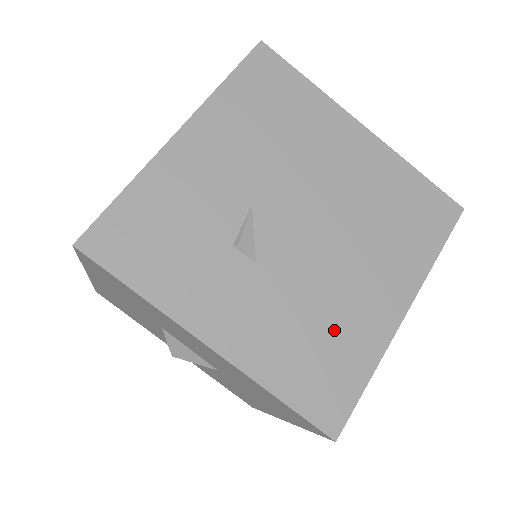
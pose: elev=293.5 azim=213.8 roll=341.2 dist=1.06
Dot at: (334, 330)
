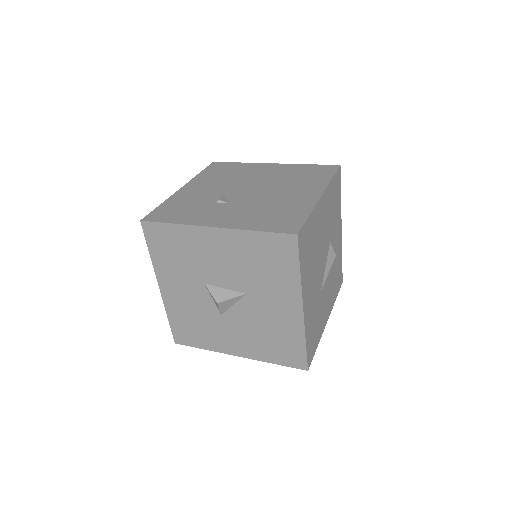
Dot at: (281, 208)
